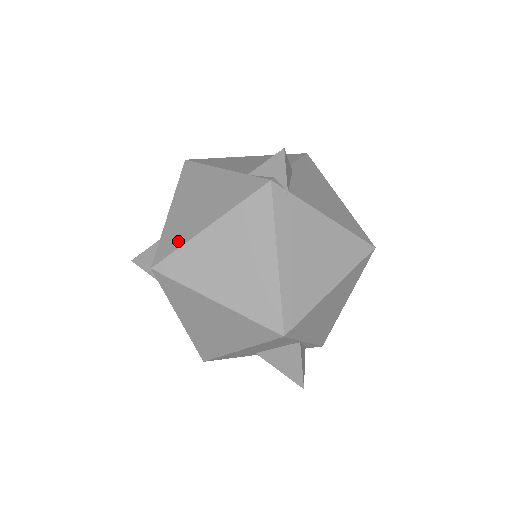
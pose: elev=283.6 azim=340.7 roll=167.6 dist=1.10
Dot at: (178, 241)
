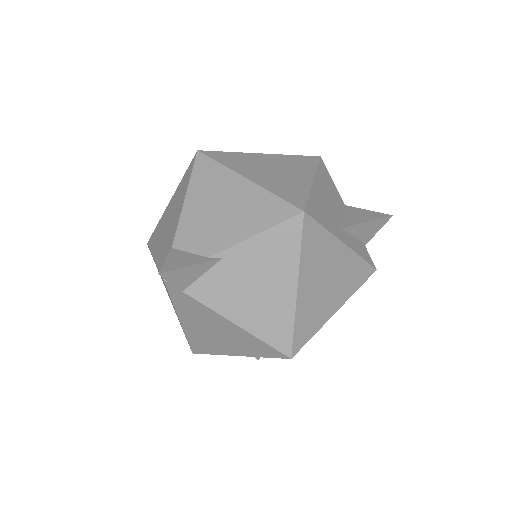
Dot at: (153, 244)
